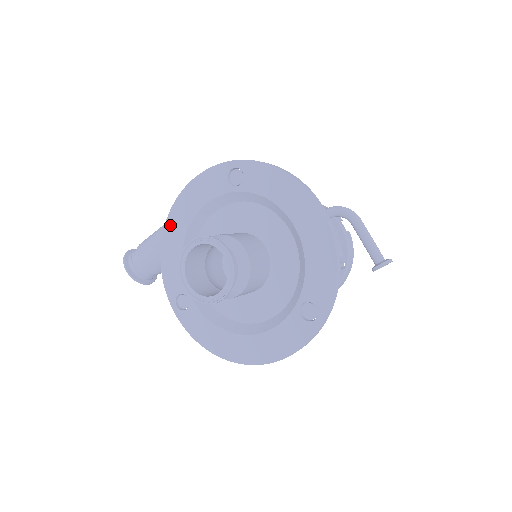
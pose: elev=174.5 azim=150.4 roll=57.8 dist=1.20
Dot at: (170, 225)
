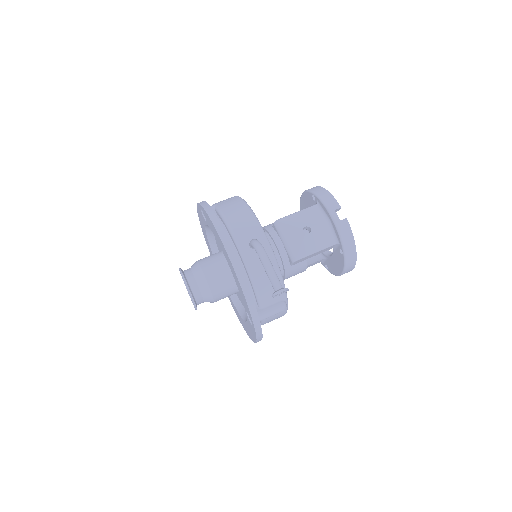
Dot at: (204, 236)
